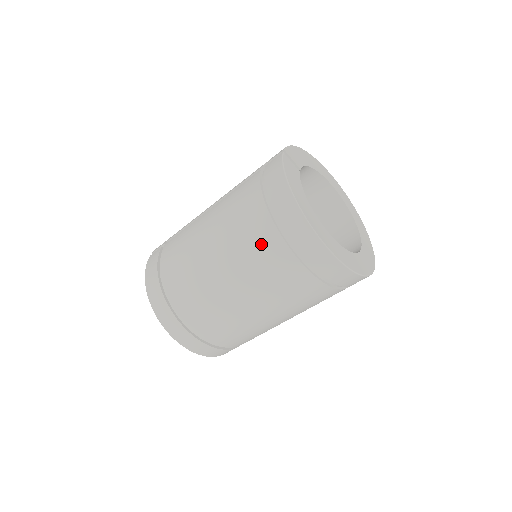
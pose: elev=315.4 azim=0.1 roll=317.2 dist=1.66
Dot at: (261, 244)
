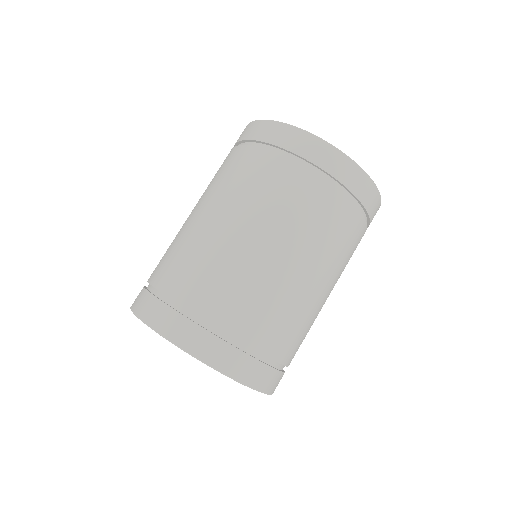
Dot at: (246, 168)
